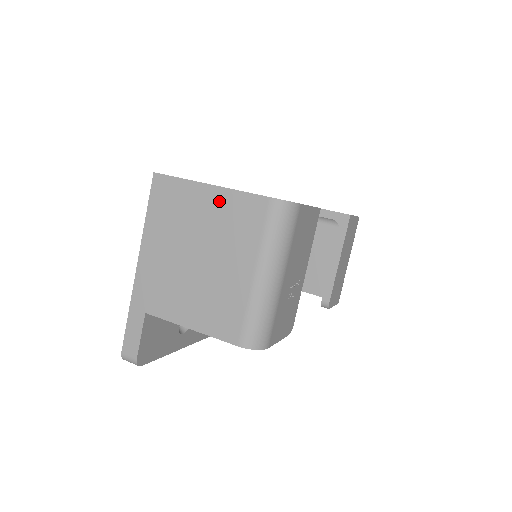
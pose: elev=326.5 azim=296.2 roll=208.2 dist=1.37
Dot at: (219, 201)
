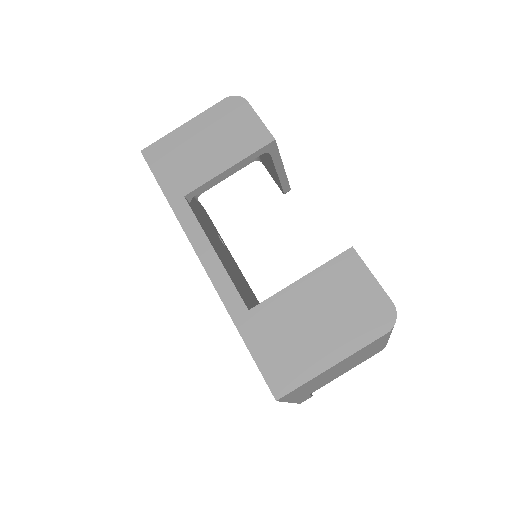
Dot at: (345, 361)
